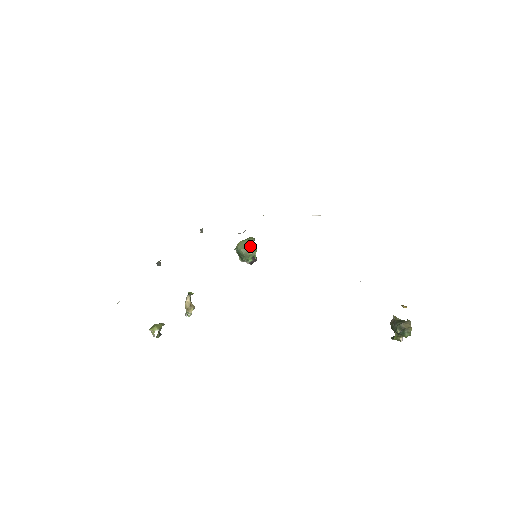
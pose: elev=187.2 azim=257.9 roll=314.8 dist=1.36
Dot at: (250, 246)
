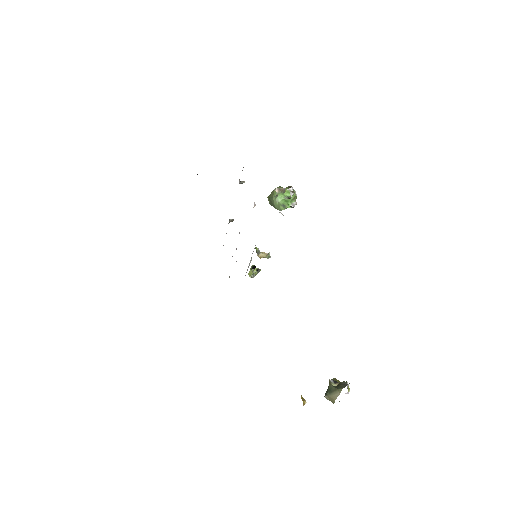
Dot at: (274, 206)
